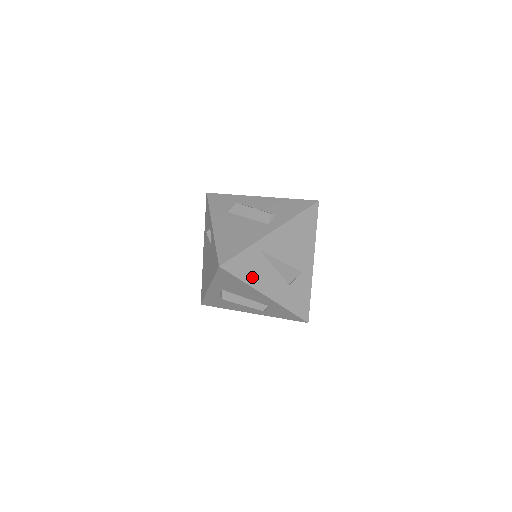
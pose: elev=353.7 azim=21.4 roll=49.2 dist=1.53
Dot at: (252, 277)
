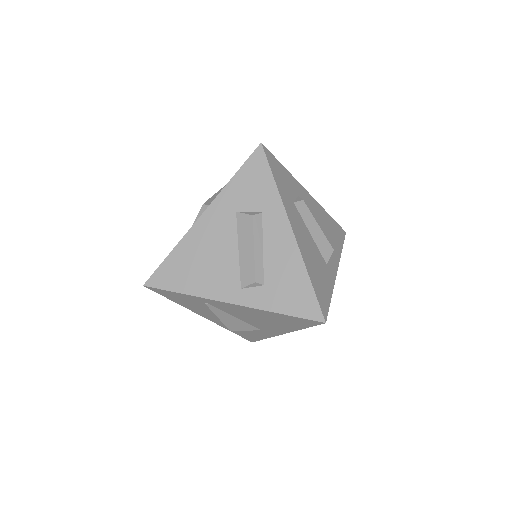
Dot at: (188, 305)
